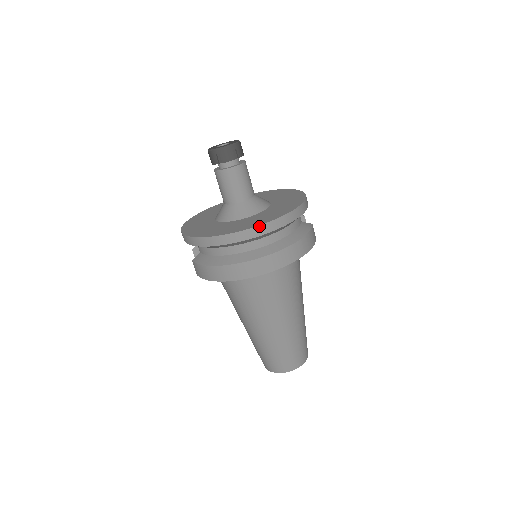
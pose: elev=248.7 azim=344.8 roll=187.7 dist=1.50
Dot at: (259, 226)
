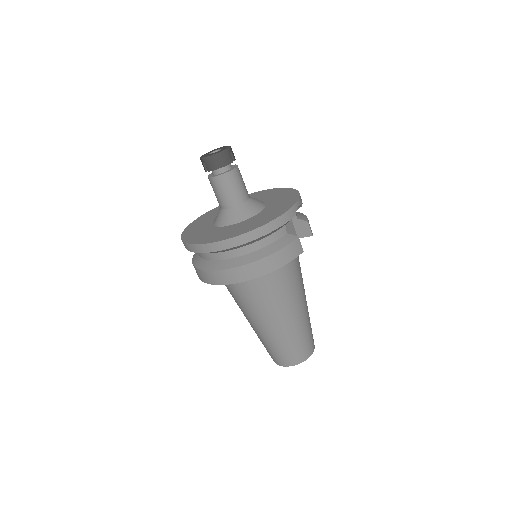
Dot at: (218, 242)
